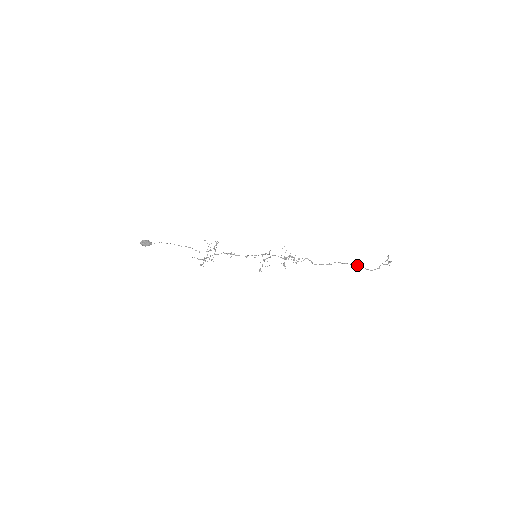
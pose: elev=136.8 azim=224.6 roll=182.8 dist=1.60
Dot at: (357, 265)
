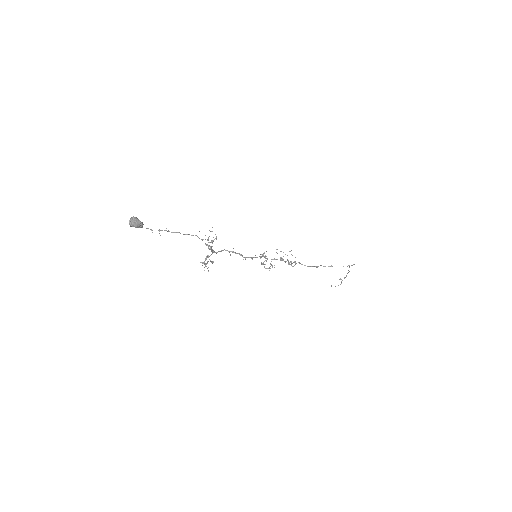
Dot at: occluded
